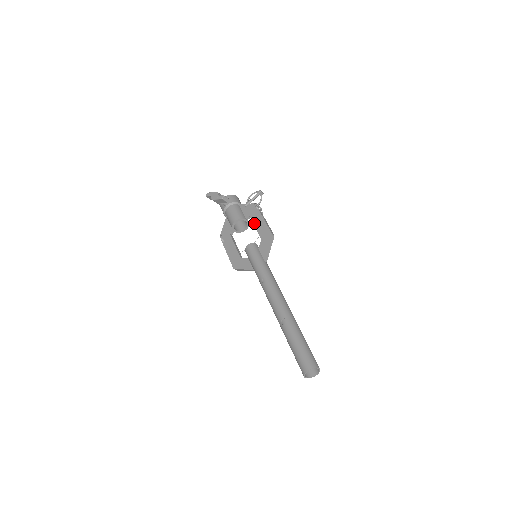
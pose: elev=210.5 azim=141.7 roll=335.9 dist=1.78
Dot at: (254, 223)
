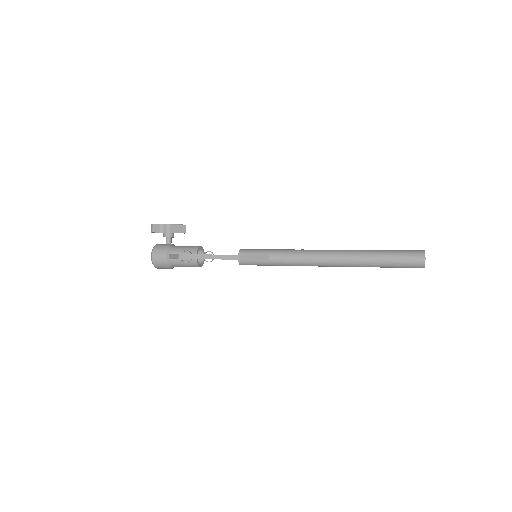
Dot at: occluded
